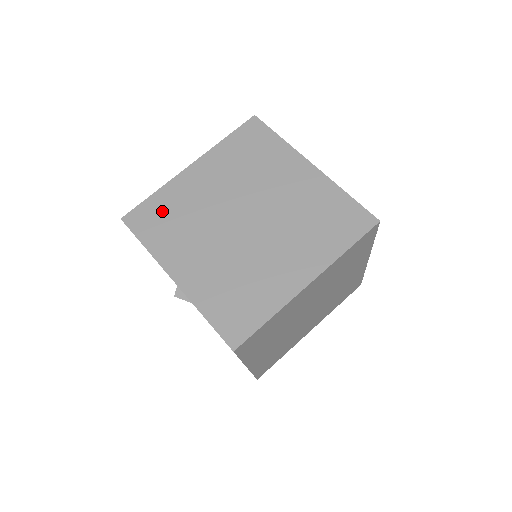
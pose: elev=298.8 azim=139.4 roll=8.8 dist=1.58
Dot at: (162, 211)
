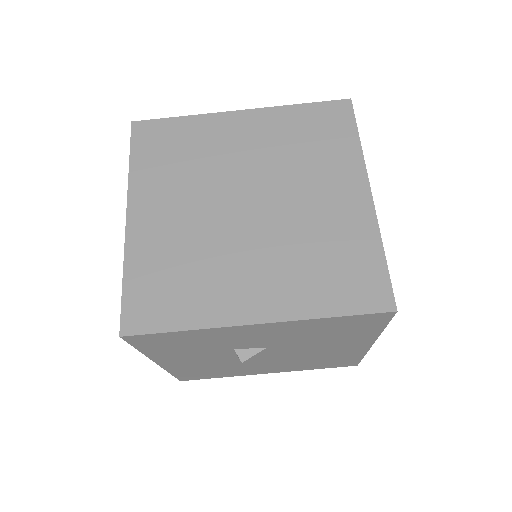
Dot at: (156, 282)
